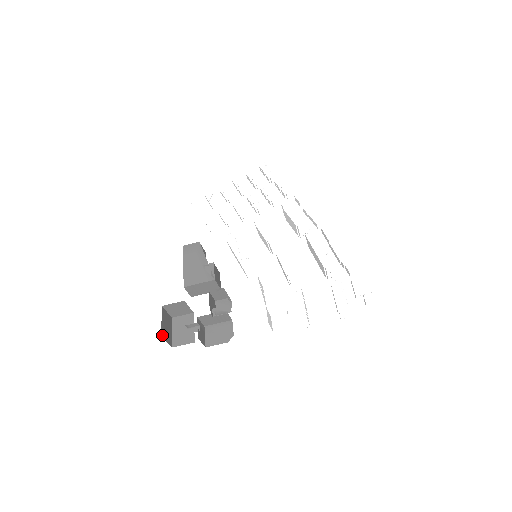
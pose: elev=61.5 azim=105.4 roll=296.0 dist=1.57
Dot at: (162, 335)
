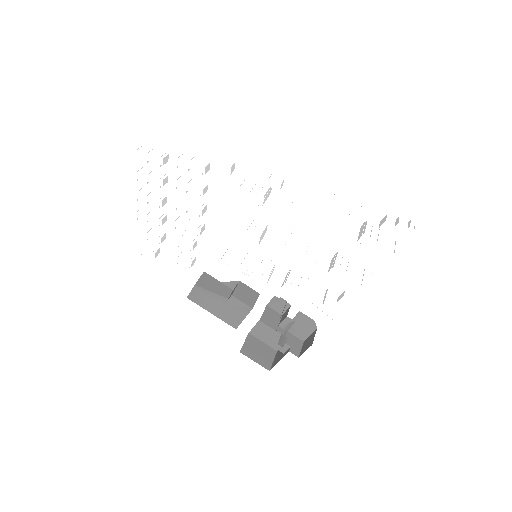
Dot at: (267, 368)
